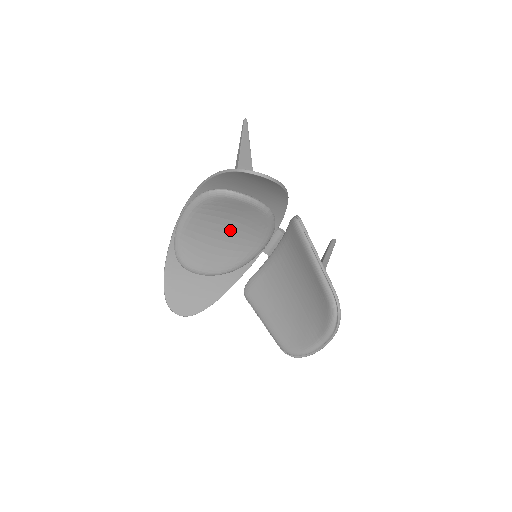
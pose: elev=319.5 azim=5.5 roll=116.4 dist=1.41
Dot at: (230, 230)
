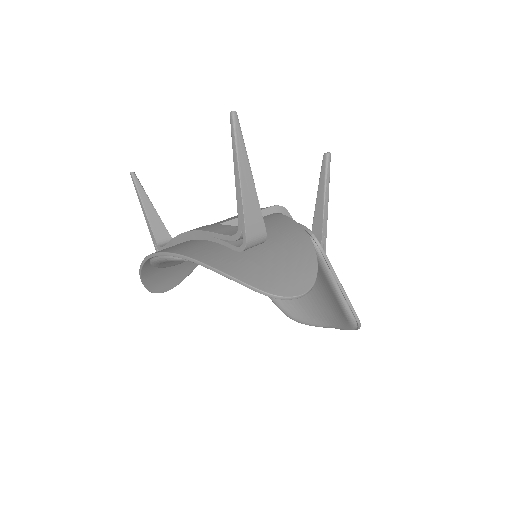
Dot at: occluded
